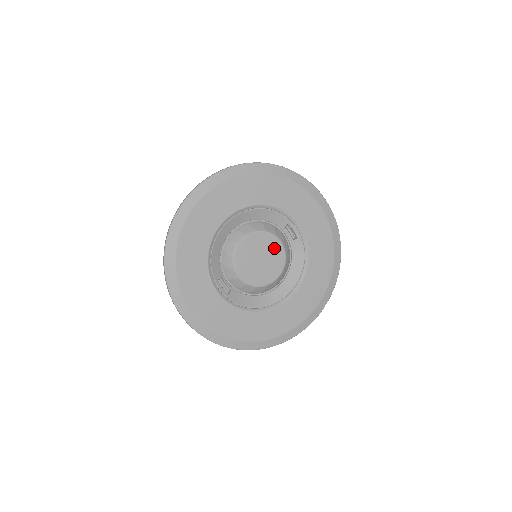
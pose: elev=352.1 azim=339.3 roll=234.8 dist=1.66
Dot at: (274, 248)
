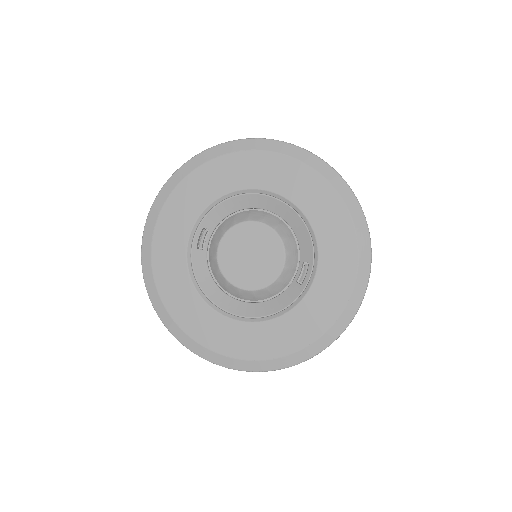
Dot at: (272, 263)
